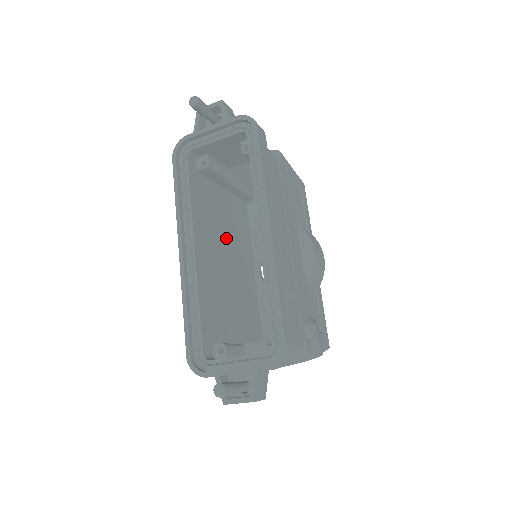
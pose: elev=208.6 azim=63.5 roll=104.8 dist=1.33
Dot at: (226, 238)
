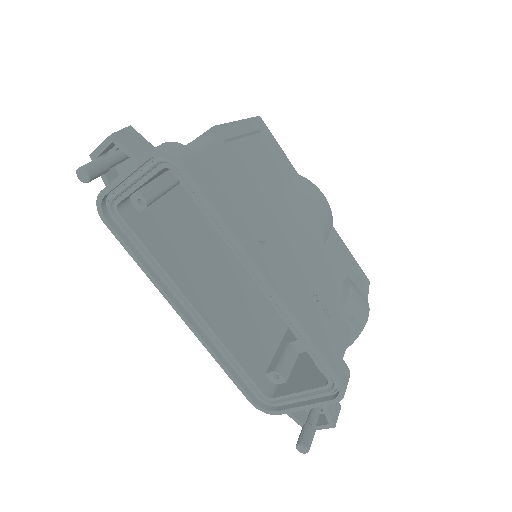
Dot at: (212, 244)
